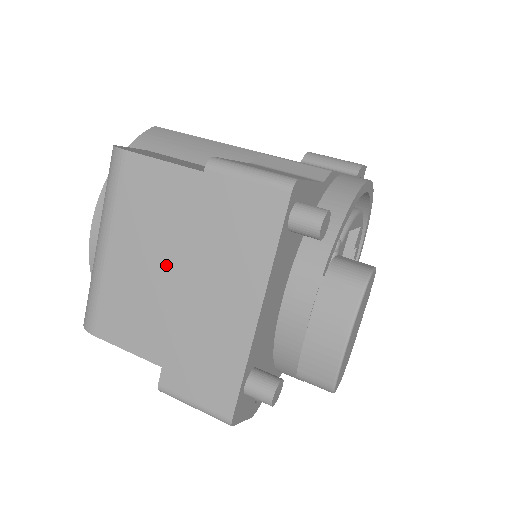
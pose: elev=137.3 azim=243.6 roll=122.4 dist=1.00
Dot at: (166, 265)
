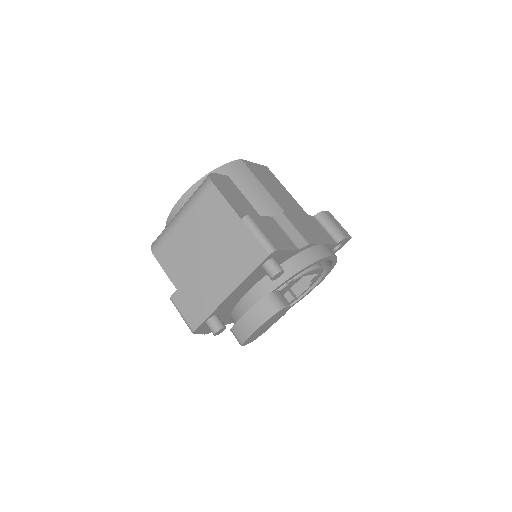
Dot at: (203, 247)
